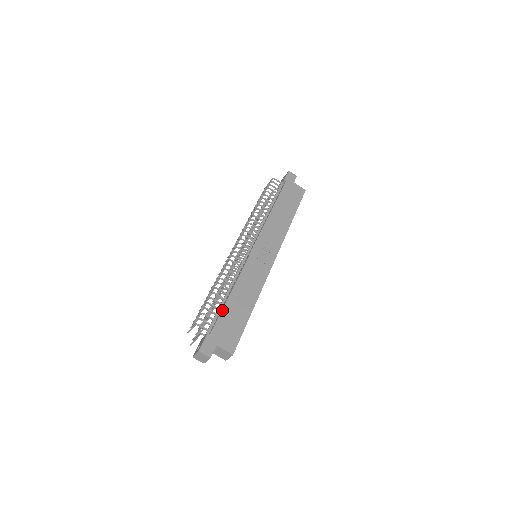
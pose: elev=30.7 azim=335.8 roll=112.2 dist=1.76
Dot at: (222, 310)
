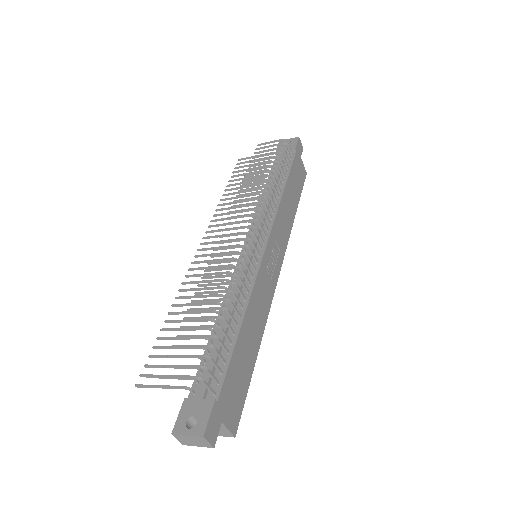
Dot at: (232, 354)
